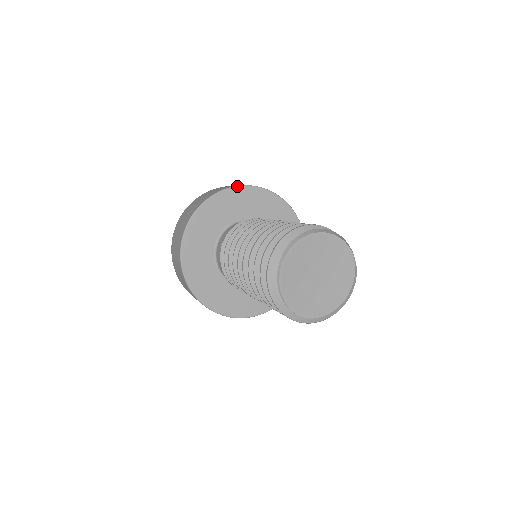
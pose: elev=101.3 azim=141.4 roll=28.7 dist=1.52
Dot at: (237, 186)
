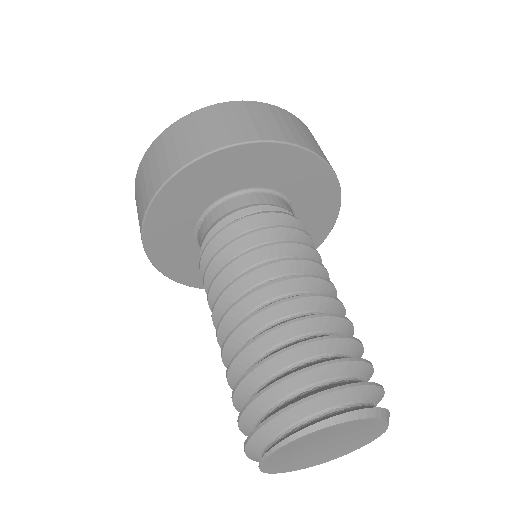
Dot at: (302, 147)
